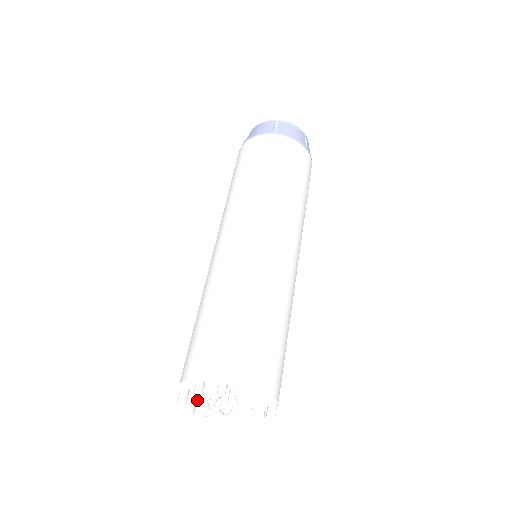
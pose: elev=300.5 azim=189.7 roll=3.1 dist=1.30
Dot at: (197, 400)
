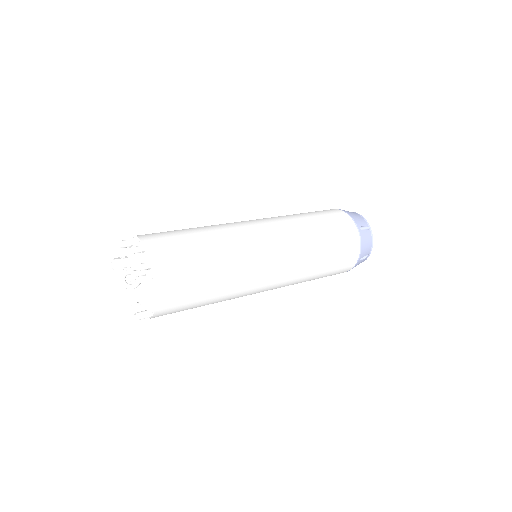
Dot at: (125, 257)
